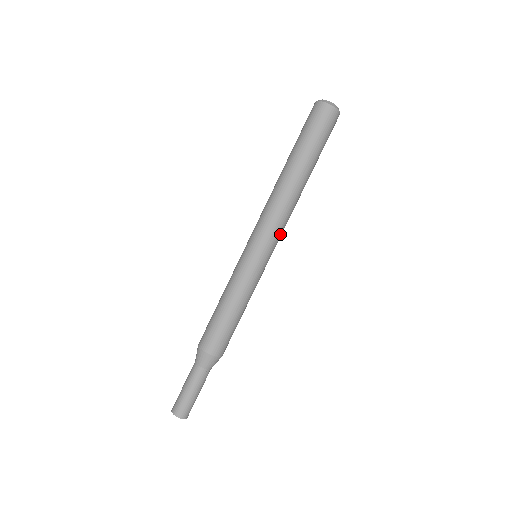
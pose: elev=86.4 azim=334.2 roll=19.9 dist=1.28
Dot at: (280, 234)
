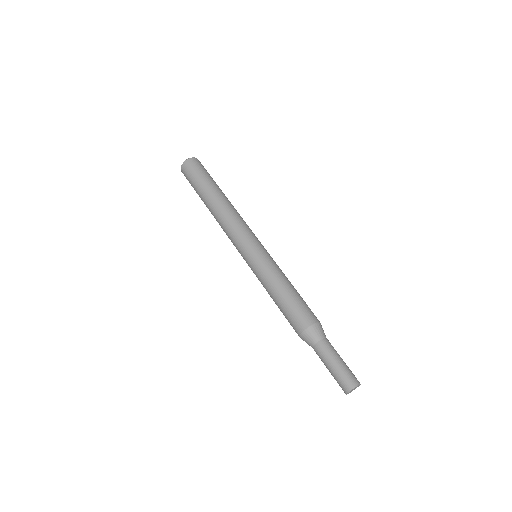
Dot at: (249, 230)
